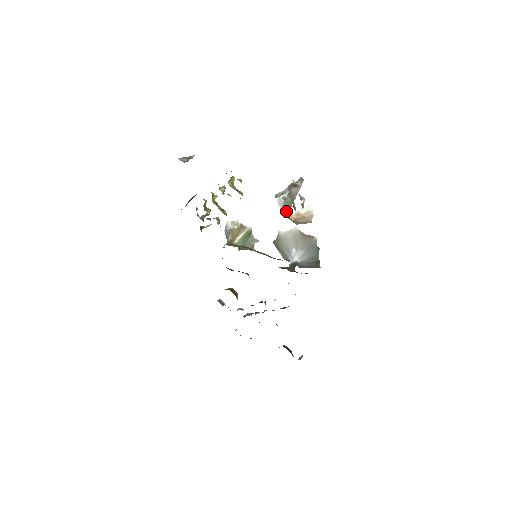
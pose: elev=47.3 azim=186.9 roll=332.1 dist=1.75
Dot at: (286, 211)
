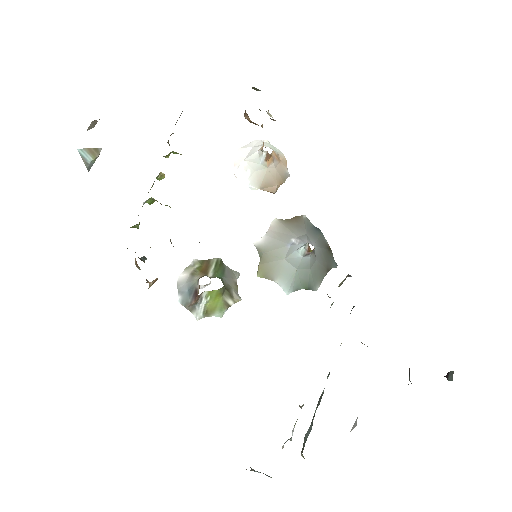
Dot at: (256, 158)
